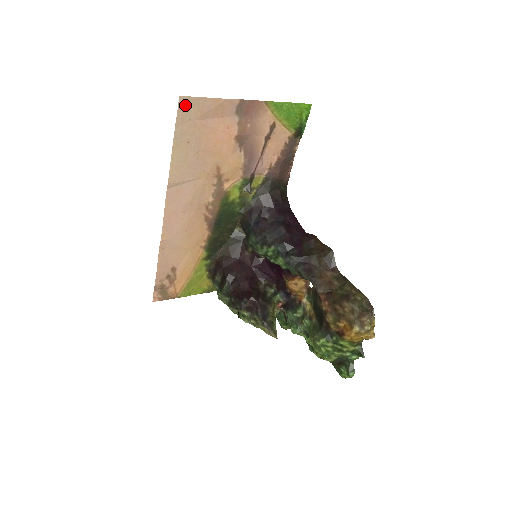
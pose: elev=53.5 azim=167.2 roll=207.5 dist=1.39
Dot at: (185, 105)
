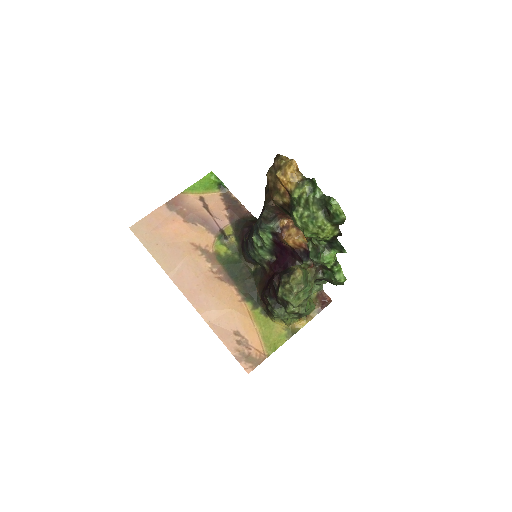
Dot at: (136, 229)
